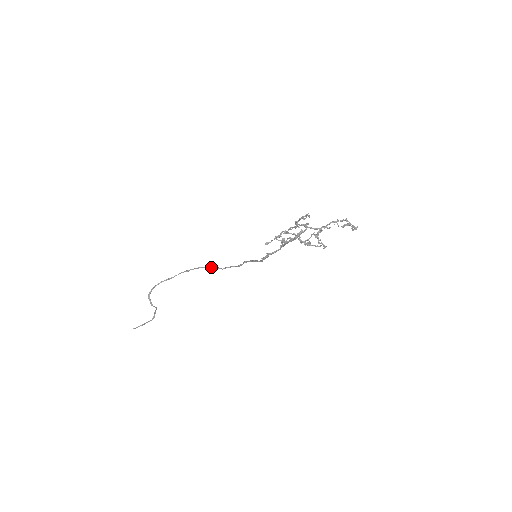
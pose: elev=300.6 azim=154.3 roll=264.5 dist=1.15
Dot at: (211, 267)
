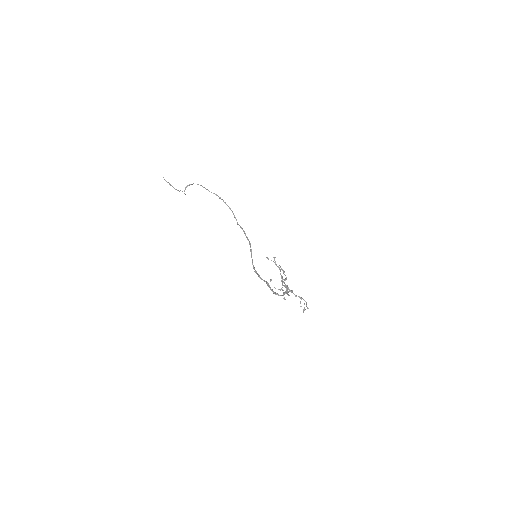
Dot at: (234, 215)
